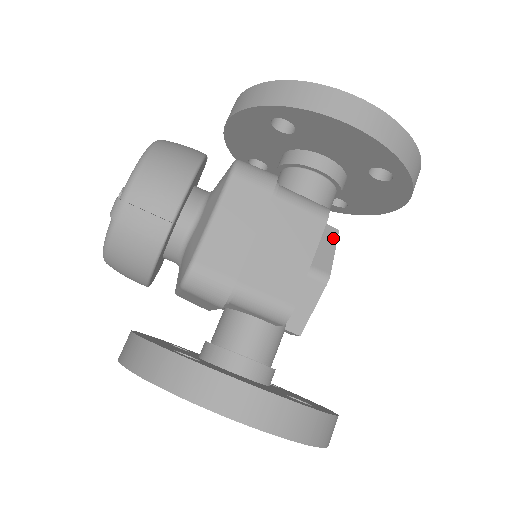
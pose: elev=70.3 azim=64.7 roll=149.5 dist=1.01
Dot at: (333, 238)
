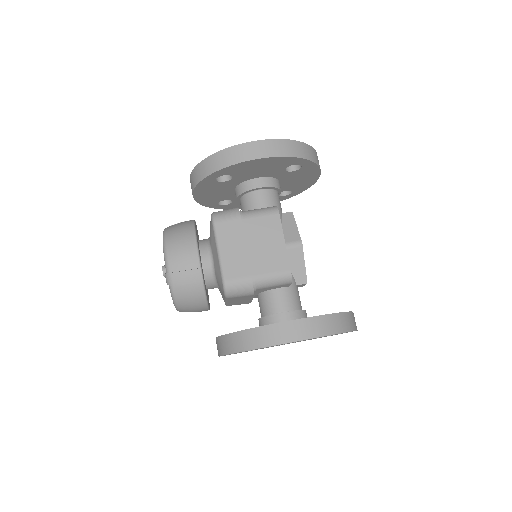
Dot at: (291, 219)
